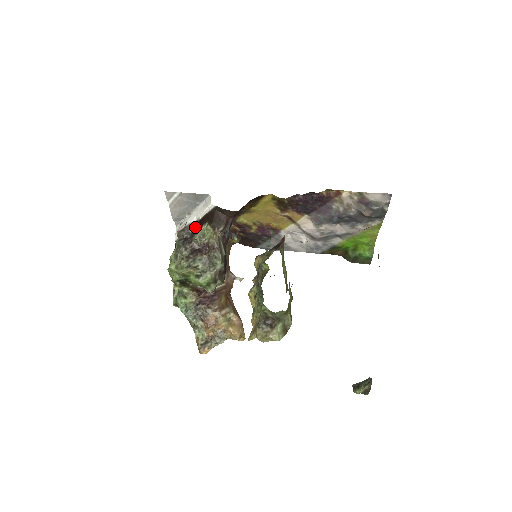
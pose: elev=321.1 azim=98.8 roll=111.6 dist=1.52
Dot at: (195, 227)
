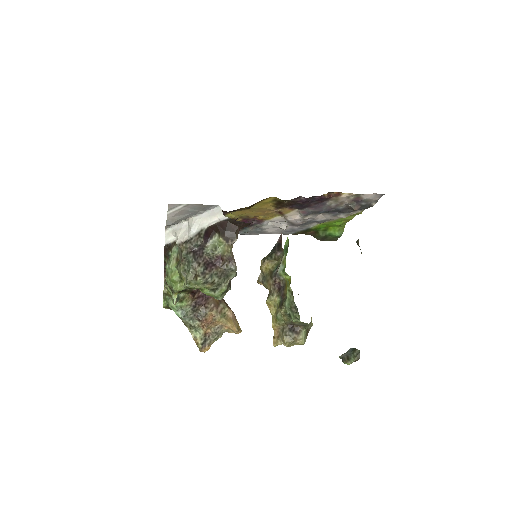
Dot at: (203, 238)
